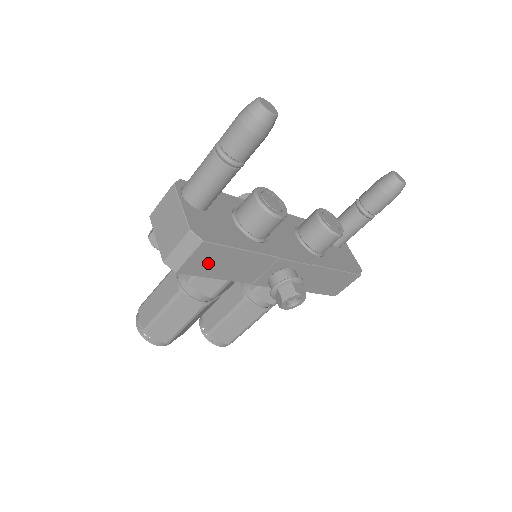
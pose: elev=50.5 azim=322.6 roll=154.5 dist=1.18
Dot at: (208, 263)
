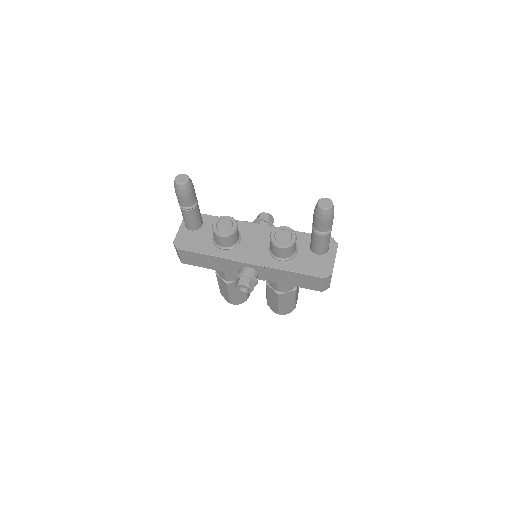
Dot at: (193, 260)
